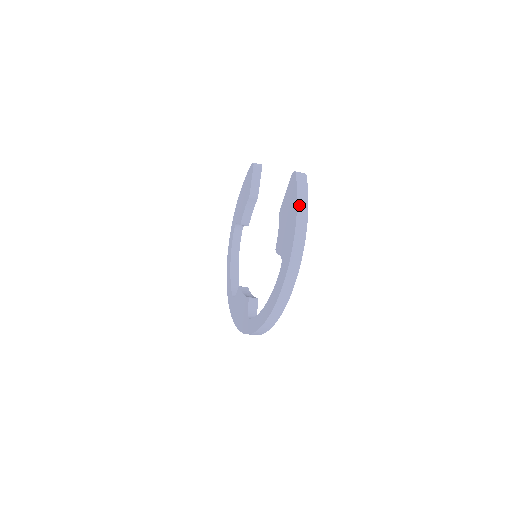
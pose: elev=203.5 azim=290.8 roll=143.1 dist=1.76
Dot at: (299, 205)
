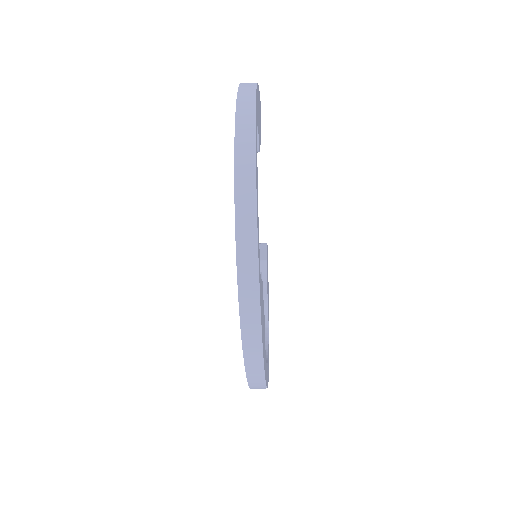
Dot at: occluded
